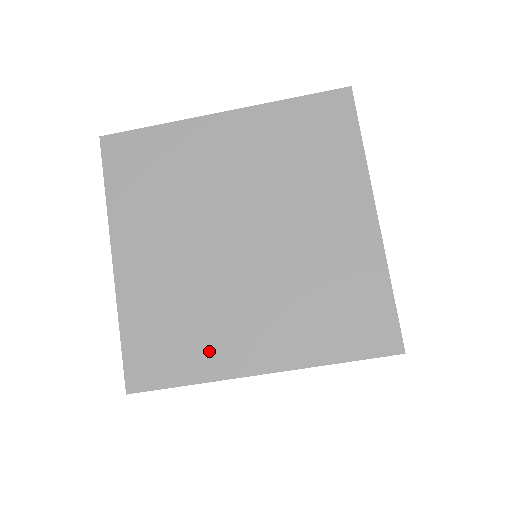
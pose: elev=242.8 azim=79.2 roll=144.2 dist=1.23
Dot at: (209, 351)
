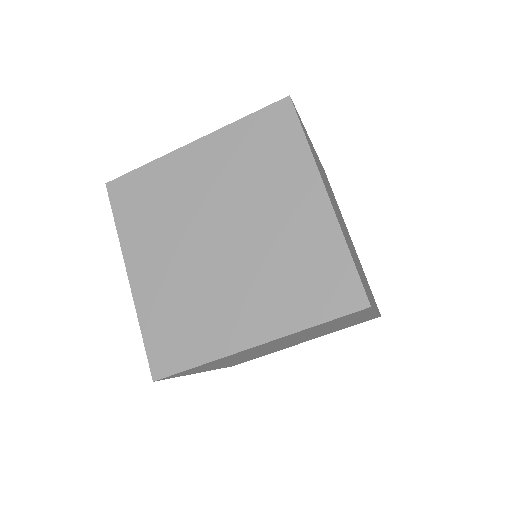
Dot at: (211, 335)
